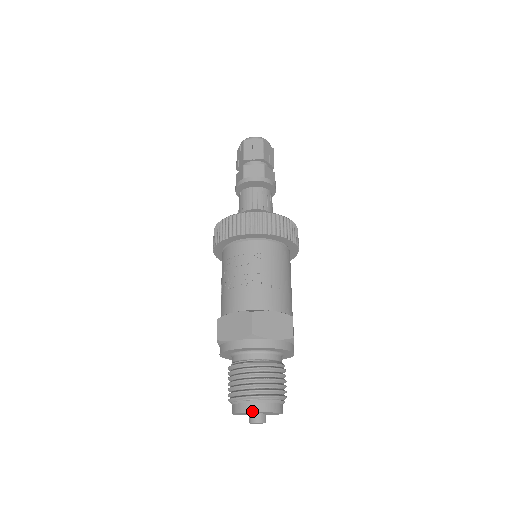
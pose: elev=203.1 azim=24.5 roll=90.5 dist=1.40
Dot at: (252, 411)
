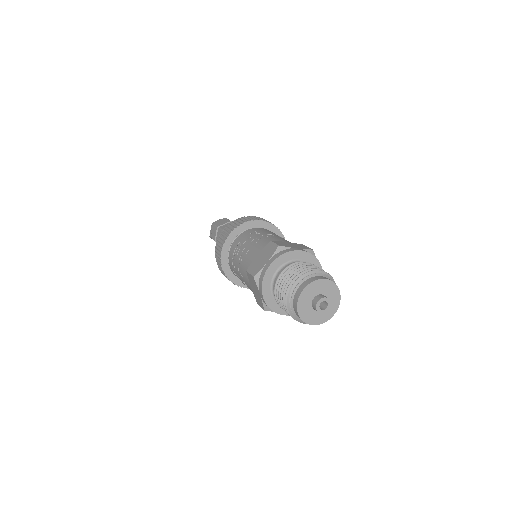
Dot at: (311, 282)
